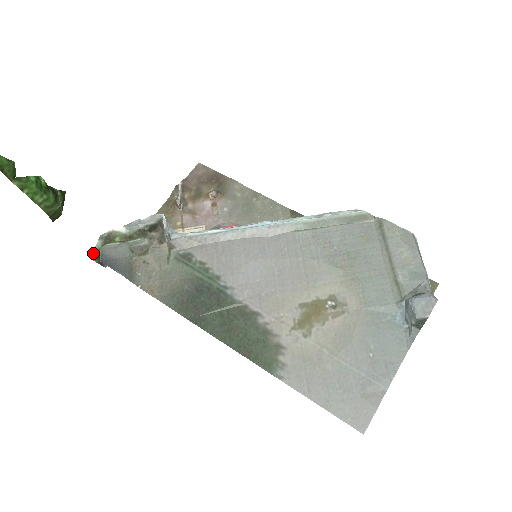
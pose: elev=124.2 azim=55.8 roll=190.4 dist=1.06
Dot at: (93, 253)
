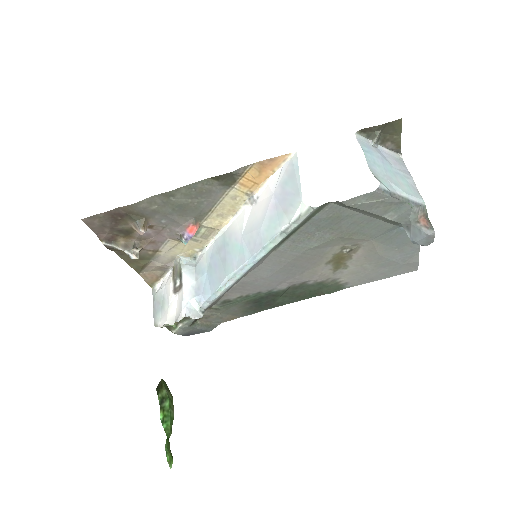
Dot at: occluded
